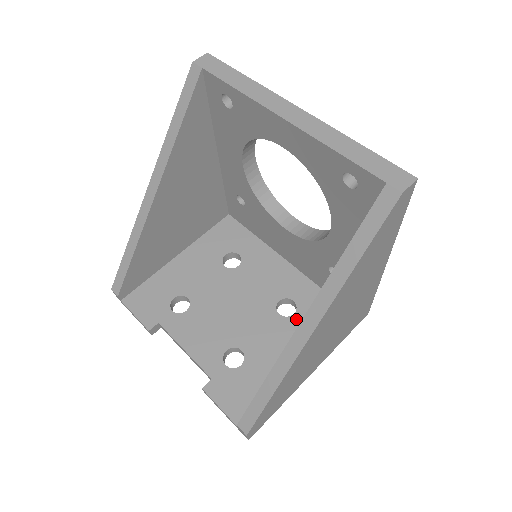
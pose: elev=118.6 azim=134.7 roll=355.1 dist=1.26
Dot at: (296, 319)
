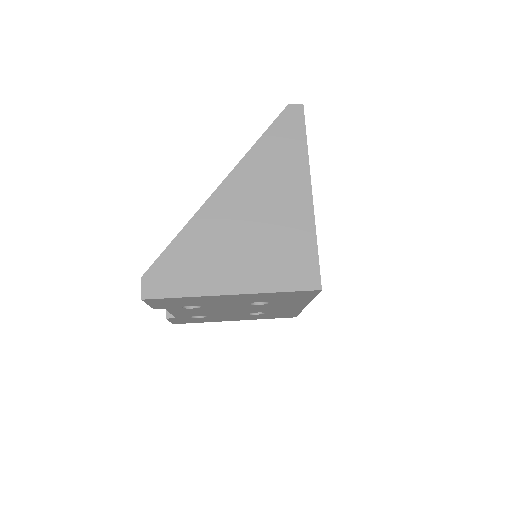
Dot at: occluded
